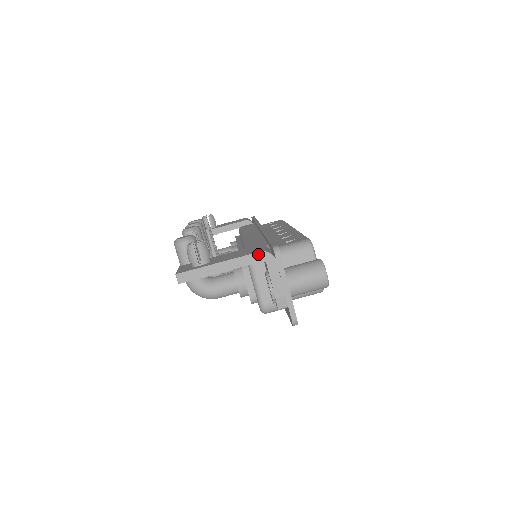
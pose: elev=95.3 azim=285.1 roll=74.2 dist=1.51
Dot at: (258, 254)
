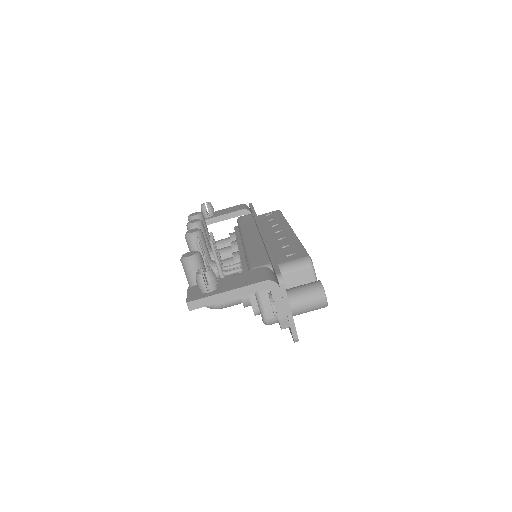
Dot at: (263, 283)
